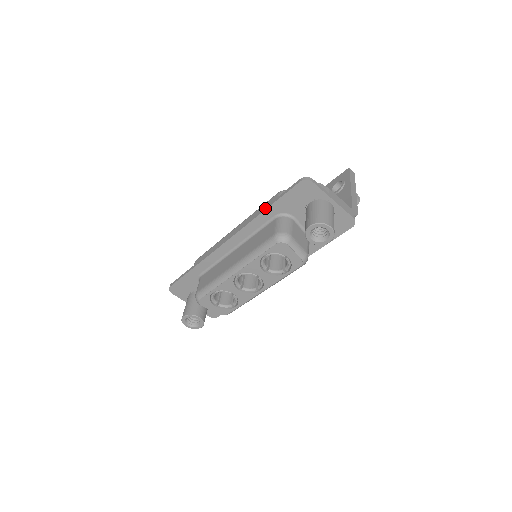
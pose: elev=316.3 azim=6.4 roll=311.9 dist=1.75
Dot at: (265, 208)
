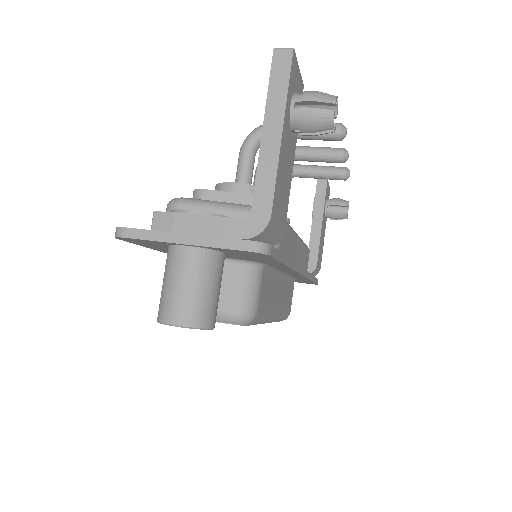
Dot at: occluded
